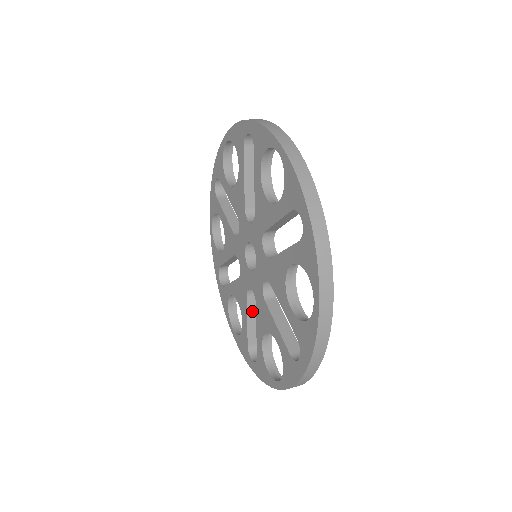
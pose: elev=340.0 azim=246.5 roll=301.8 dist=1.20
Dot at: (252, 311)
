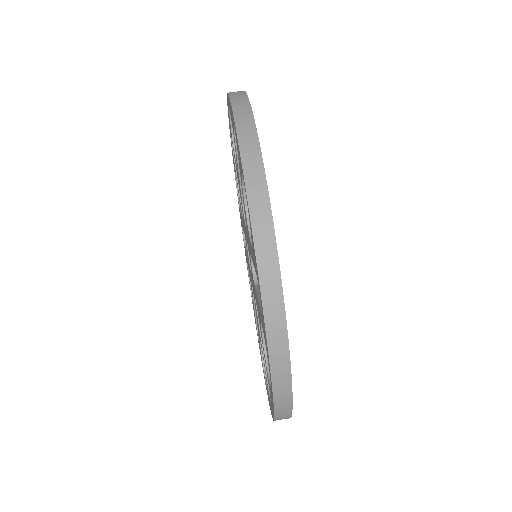
Dot at: occluded
